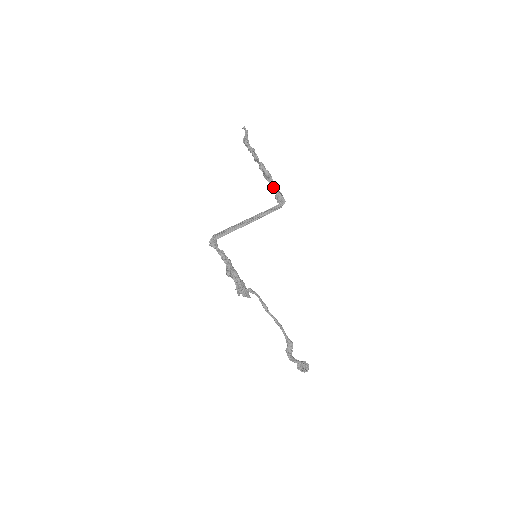
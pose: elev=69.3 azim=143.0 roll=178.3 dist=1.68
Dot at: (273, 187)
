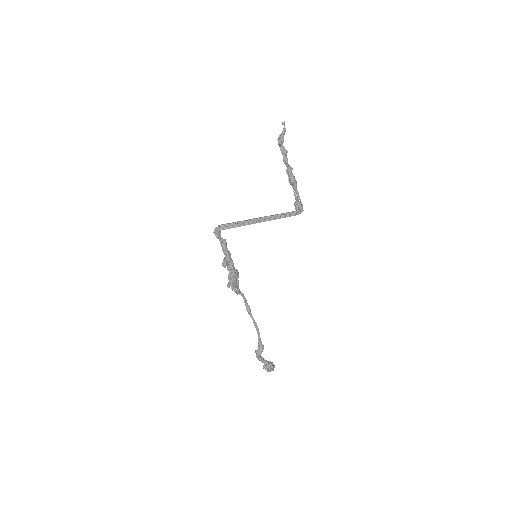
Dot at: occluded
